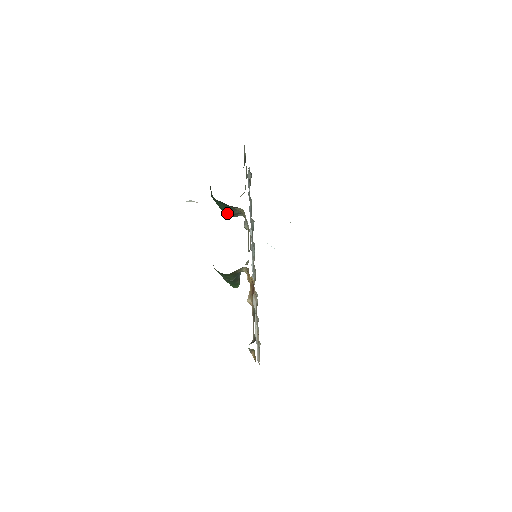
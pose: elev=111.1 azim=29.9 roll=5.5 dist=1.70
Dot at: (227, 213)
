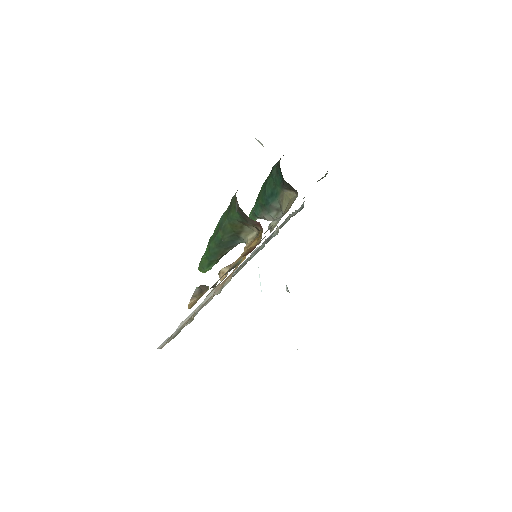
Dot at: (264, 201)
